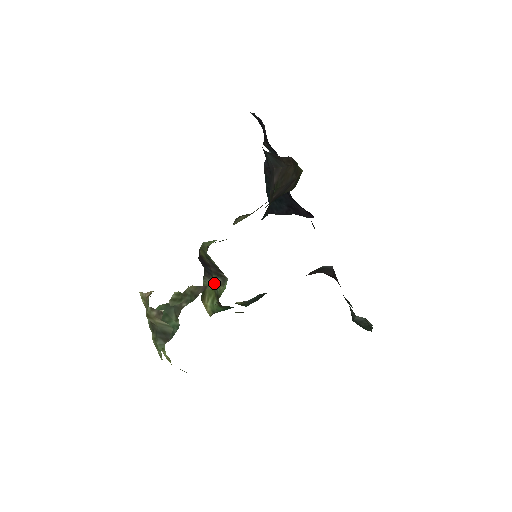
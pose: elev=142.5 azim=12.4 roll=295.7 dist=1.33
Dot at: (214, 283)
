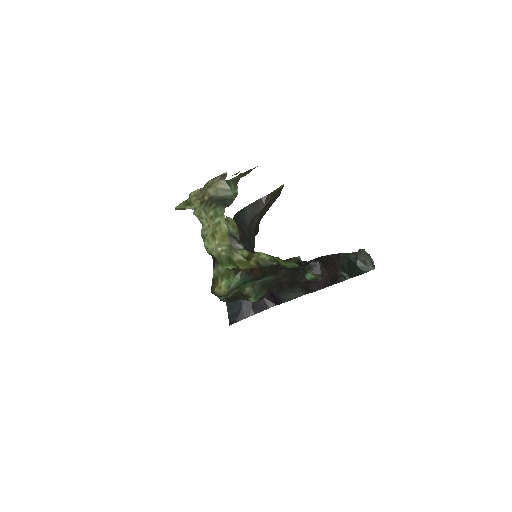
Dot at: occluded
